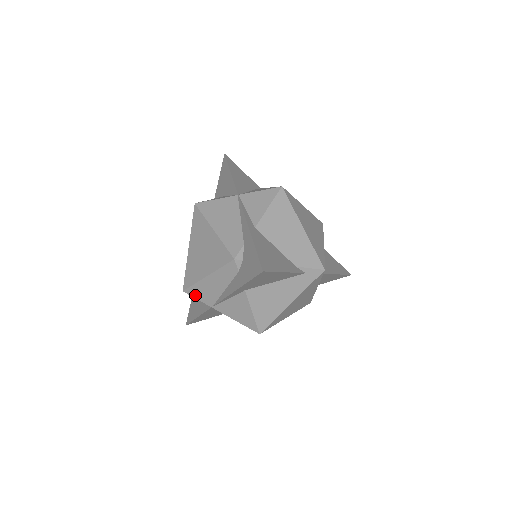
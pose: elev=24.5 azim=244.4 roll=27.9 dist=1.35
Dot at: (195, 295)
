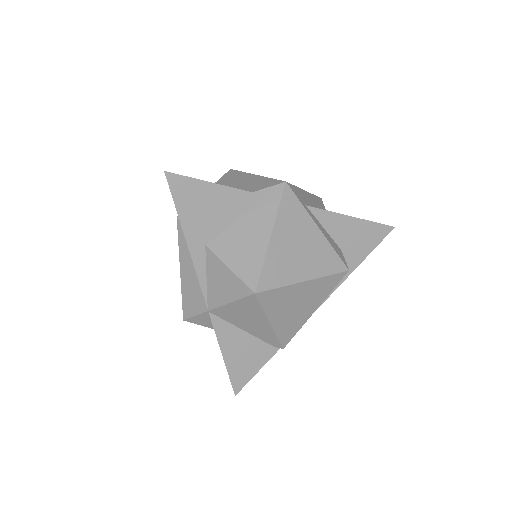
Dot at: (191, 312)
